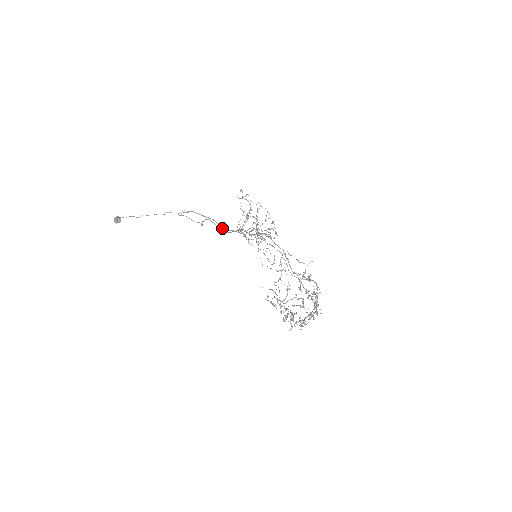
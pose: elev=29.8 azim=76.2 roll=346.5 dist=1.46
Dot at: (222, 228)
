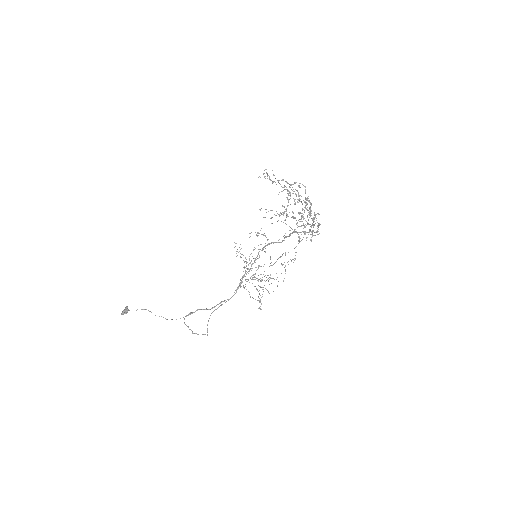
Dot at: (226, 301)
